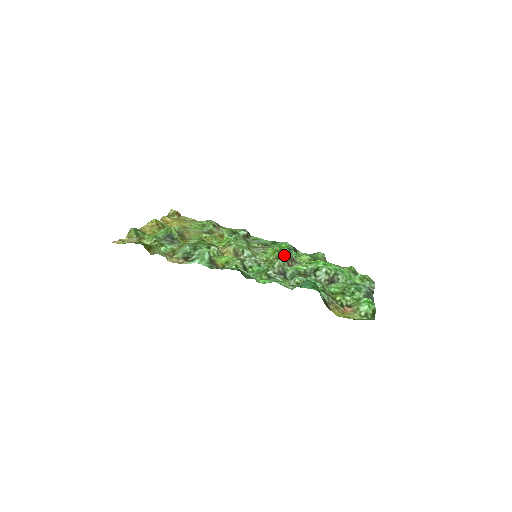
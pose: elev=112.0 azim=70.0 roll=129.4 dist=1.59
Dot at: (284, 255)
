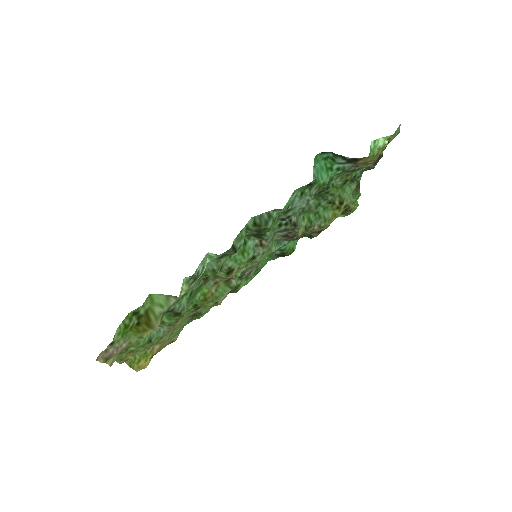
Dot at: (276, 237)
